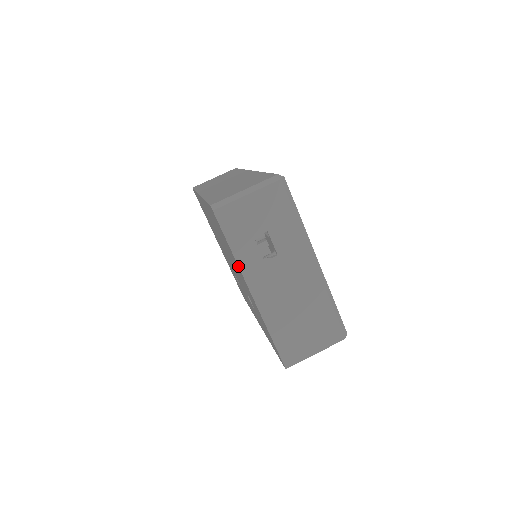
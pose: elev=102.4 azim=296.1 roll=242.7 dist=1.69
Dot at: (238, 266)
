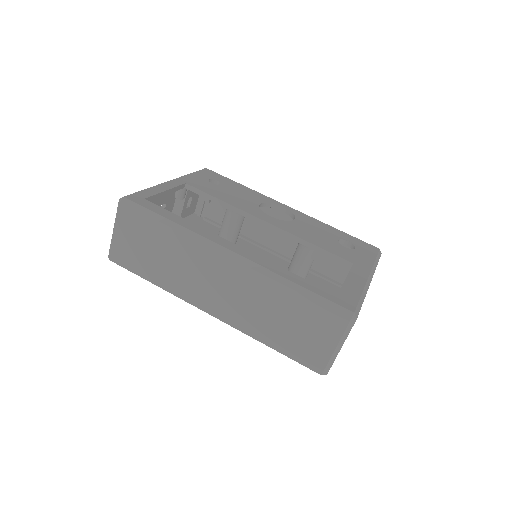
Dot at: occluded
